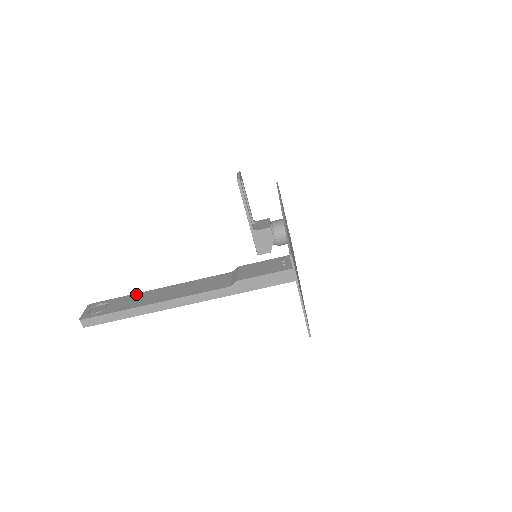
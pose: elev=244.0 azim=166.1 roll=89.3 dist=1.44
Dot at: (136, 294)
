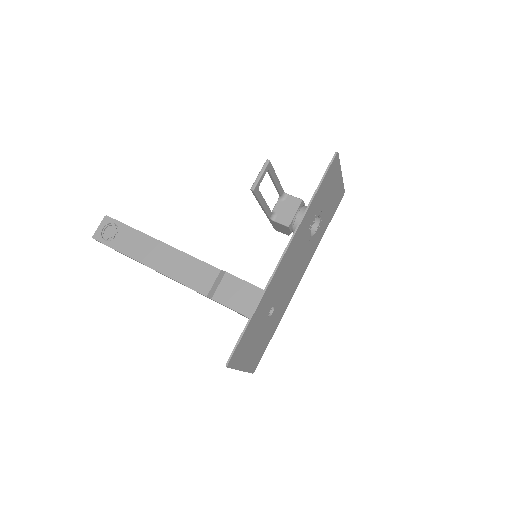
Dot at: (141, 234)
